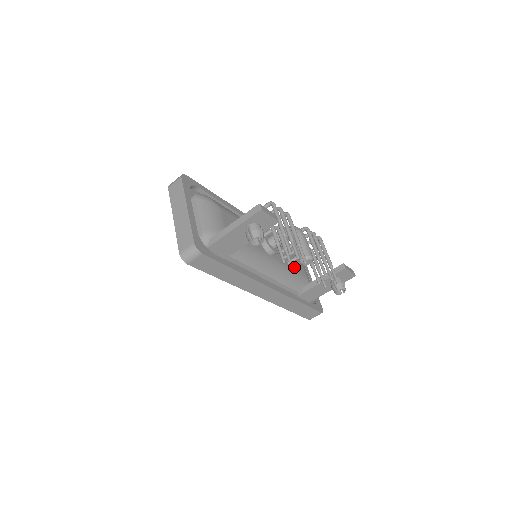
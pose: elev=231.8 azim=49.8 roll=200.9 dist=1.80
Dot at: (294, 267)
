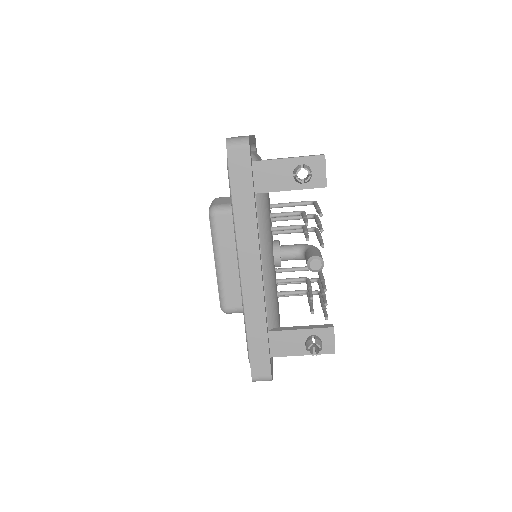
Dot at: occluded
